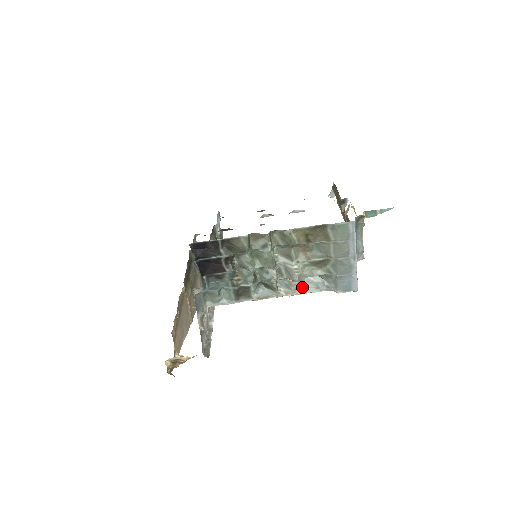
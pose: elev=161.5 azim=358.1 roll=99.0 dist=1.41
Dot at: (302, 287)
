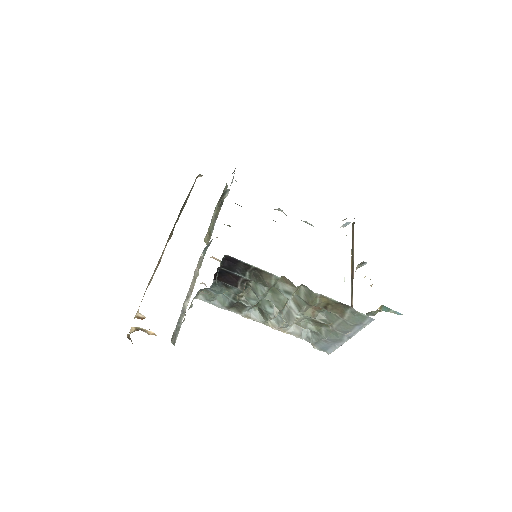
Dot at: (289, 327)
